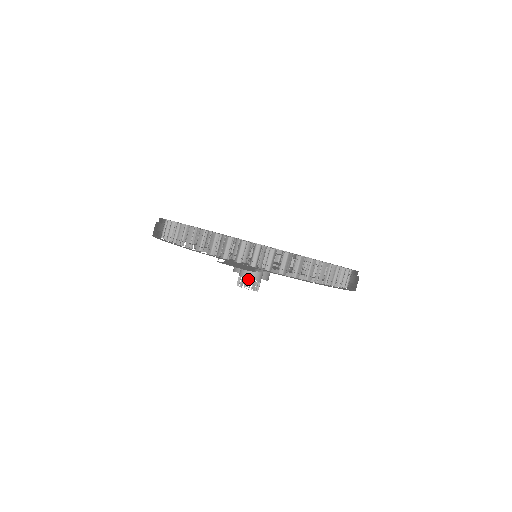
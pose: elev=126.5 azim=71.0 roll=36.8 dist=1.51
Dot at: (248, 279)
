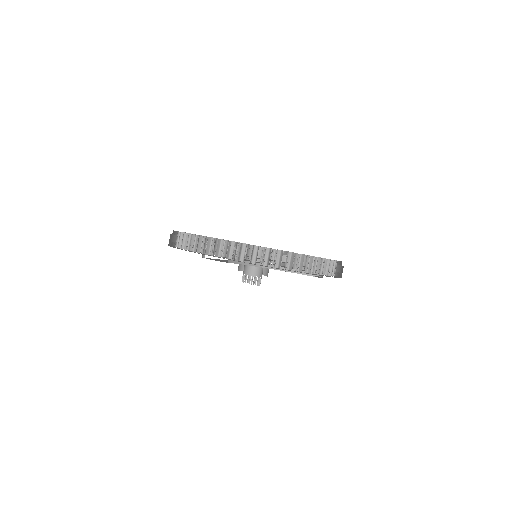
Dot at: (255, 277)
